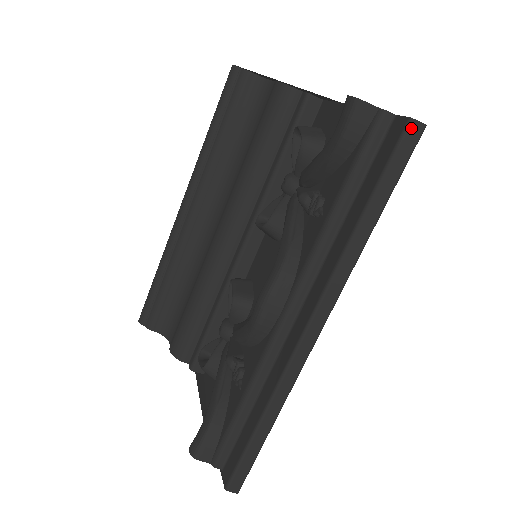
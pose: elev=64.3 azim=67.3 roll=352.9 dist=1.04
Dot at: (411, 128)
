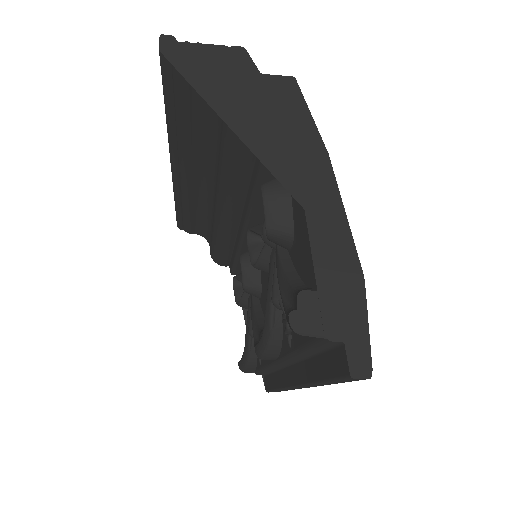
Dot at: (353, 379)
